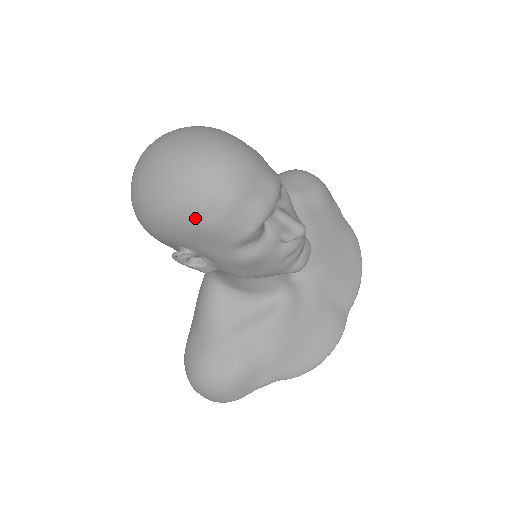
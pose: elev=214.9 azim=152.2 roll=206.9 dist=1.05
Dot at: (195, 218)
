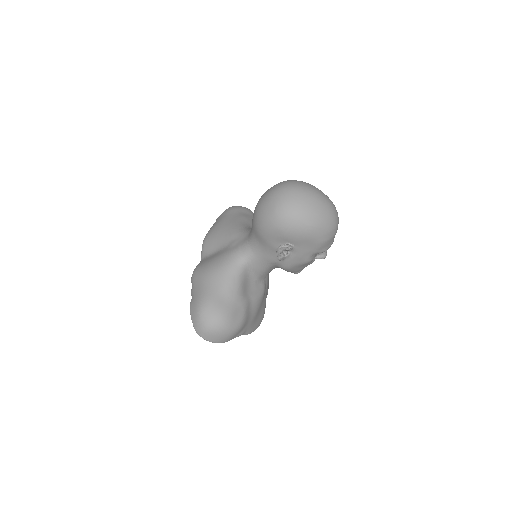
Dot at: (323, 235)
